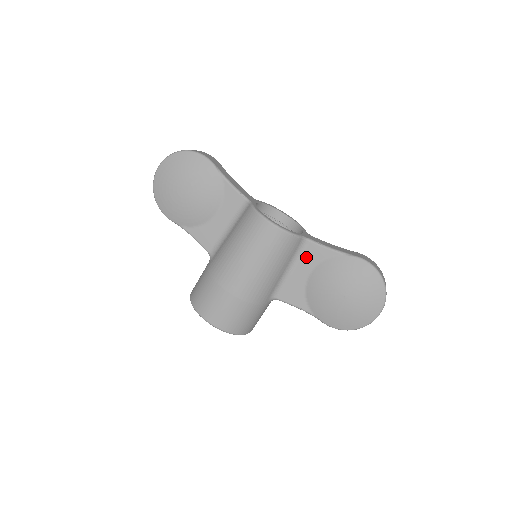
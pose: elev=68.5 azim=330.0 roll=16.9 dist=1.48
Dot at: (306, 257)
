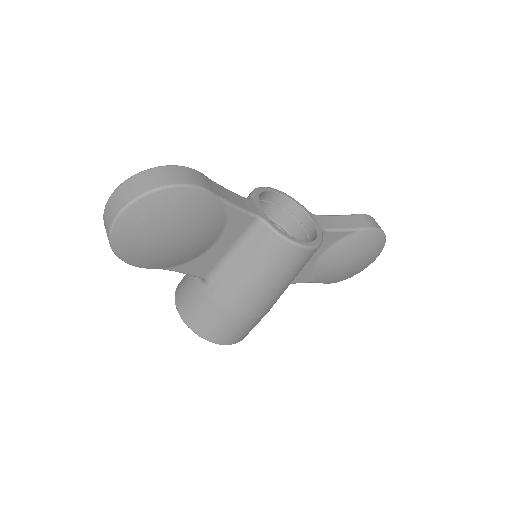
Dot at: occluded
